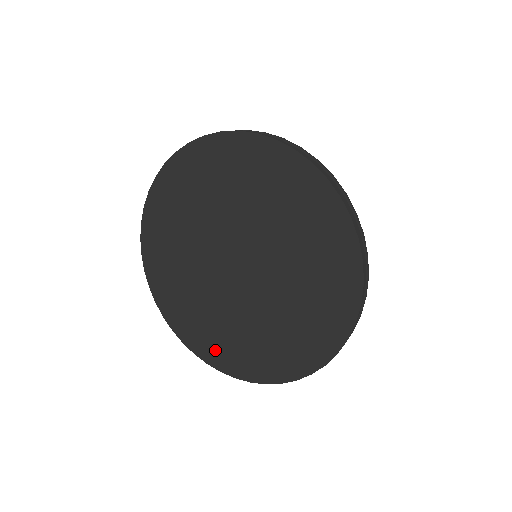
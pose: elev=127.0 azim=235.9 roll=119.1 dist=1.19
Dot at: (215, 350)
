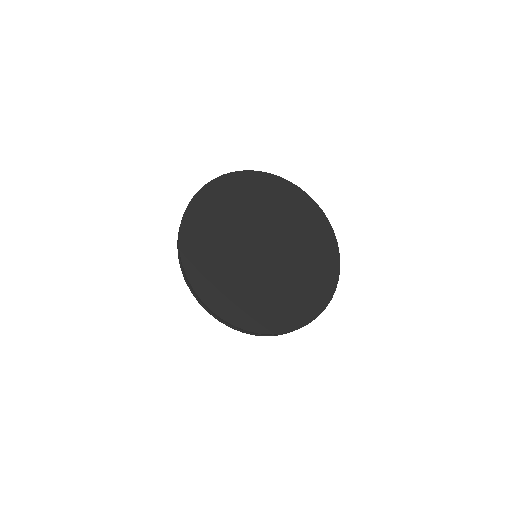
Dot at: (284, 316)
